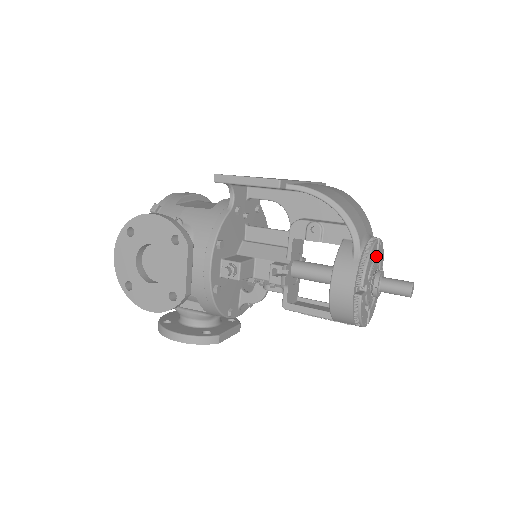
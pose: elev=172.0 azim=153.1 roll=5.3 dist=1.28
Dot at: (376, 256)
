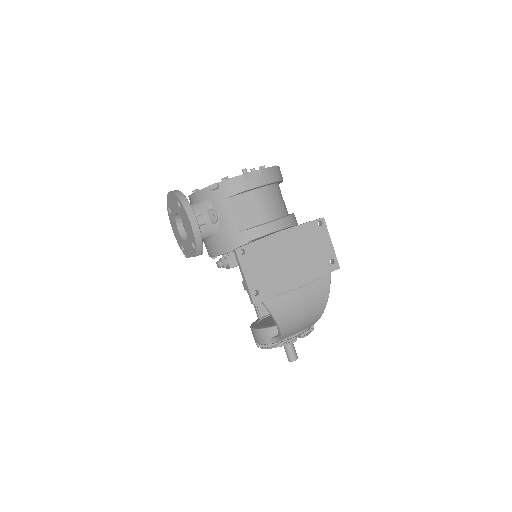
Dot at: occluded
